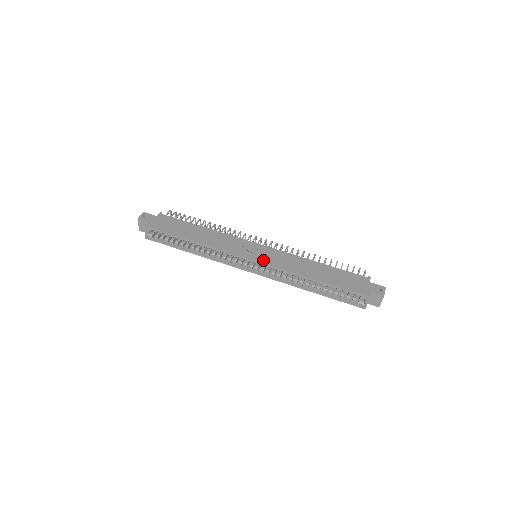
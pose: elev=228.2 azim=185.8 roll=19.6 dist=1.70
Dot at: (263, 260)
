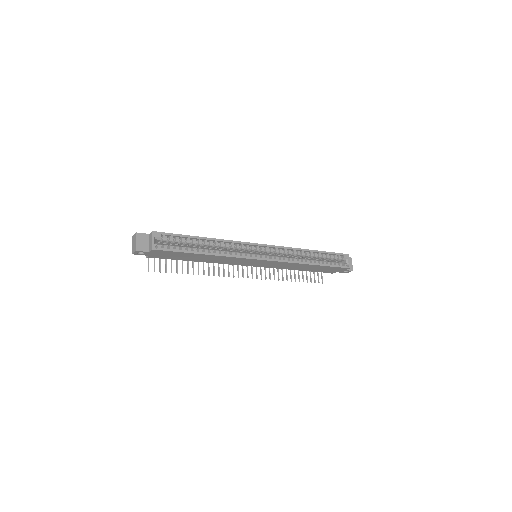
Dot at: (270, 246)
